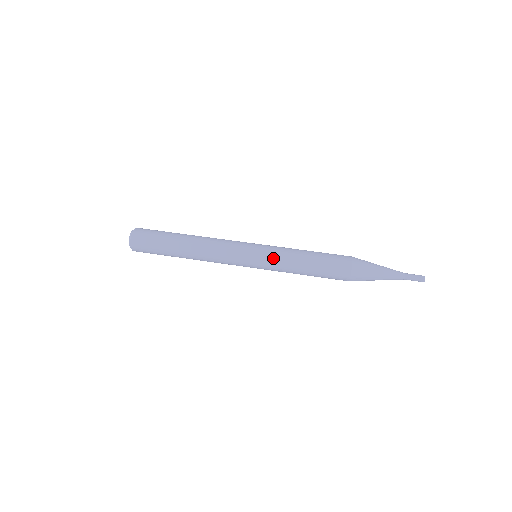
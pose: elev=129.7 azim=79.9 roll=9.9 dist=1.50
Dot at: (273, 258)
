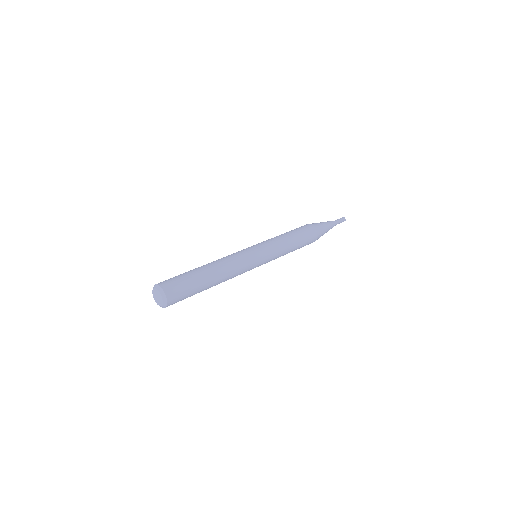
Dot at: (265, 241)
